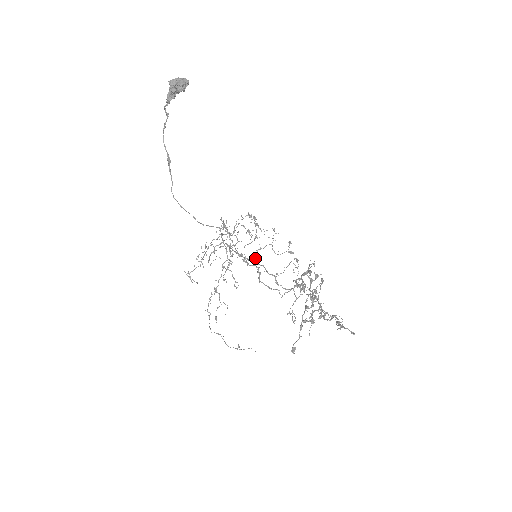
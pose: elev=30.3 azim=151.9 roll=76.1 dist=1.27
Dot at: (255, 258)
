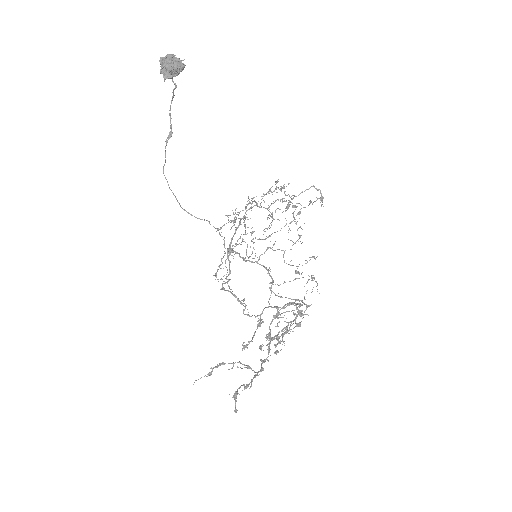
Dot at: occluded
